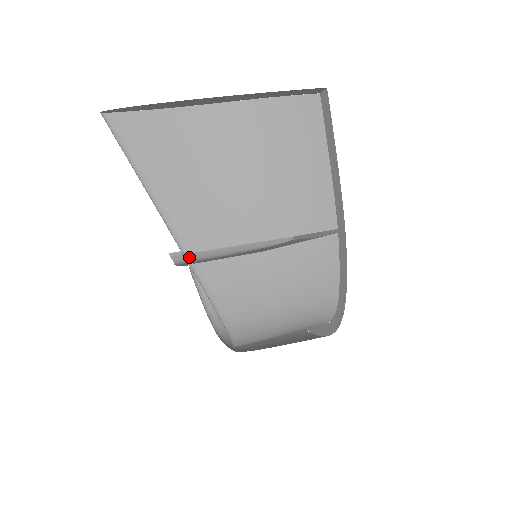
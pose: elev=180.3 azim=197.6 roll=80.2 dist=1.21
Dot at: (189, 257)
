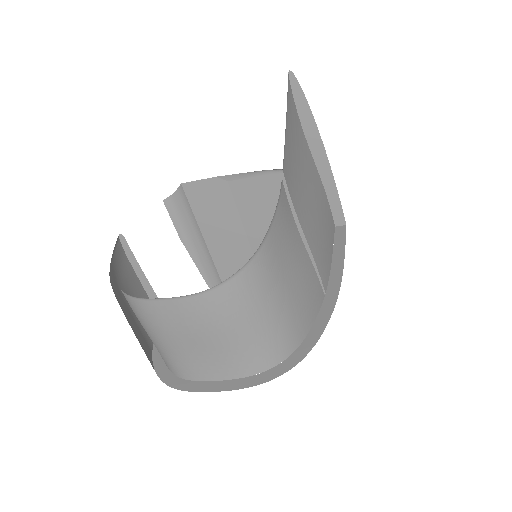
Dot at: (181, 209)
